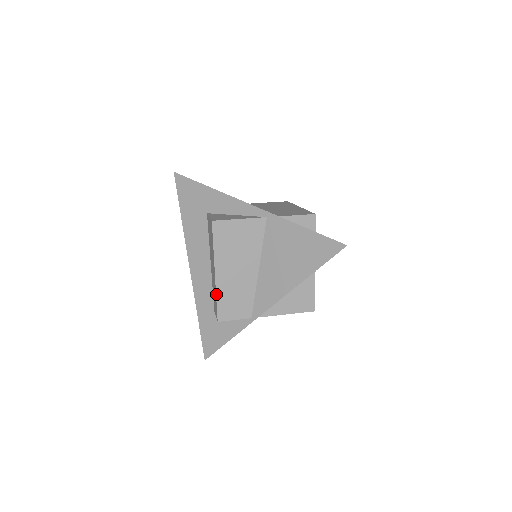
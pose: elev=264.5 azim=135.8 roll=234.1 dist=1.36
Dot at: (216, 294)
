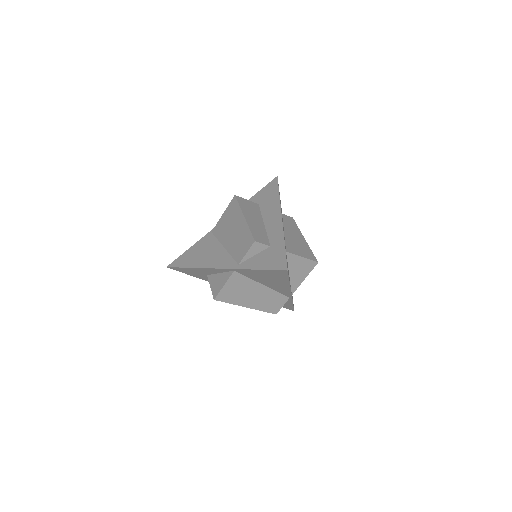
Dot at: occluded
